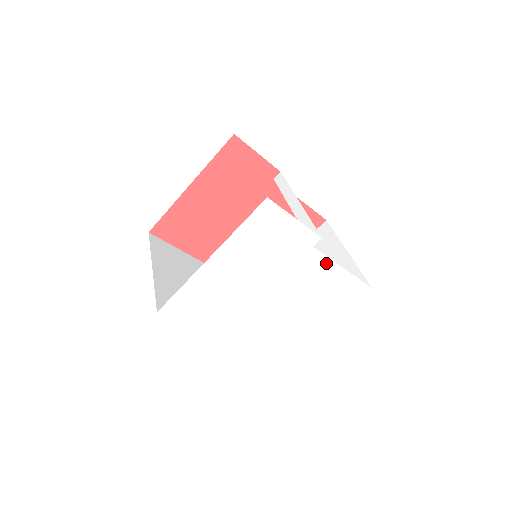
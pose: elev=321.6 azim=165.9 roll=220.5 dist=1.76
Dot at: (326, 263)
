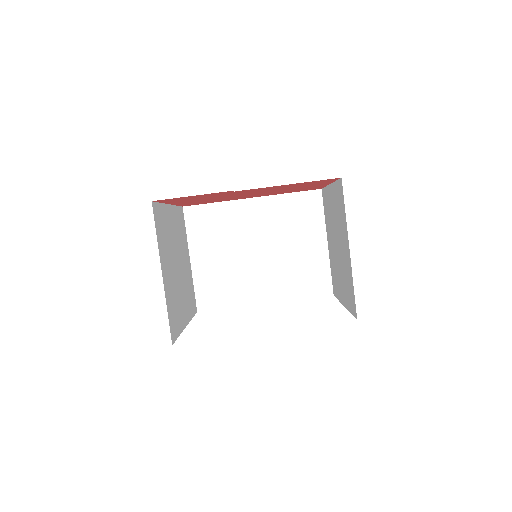
Dot at: occluded
